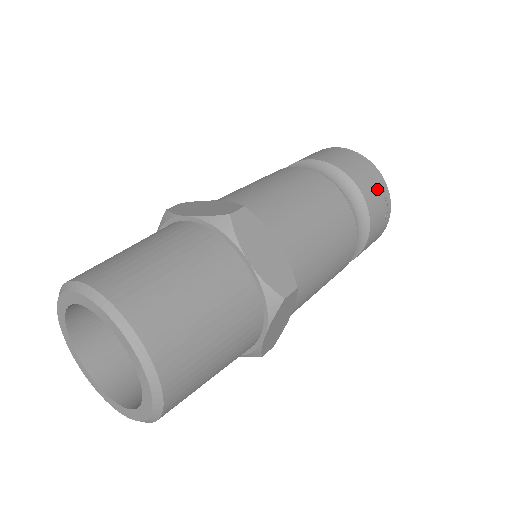
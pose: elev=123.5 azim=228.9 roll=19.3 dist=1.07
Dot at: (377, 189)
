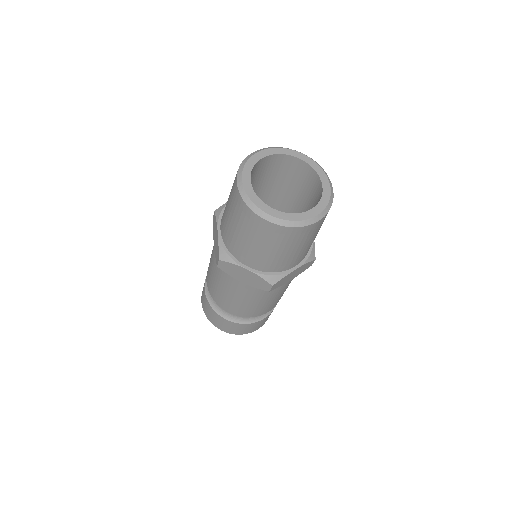
Dot at: occluded
